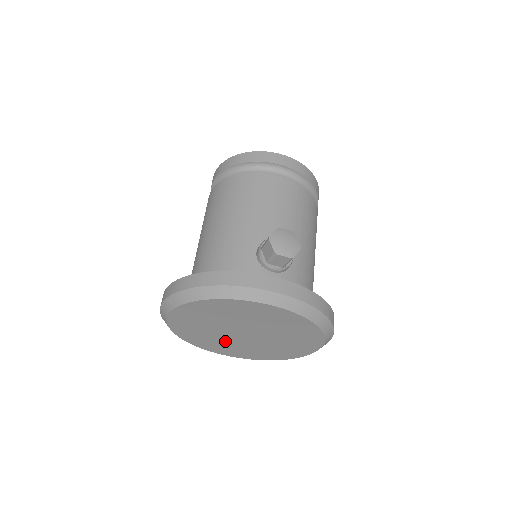
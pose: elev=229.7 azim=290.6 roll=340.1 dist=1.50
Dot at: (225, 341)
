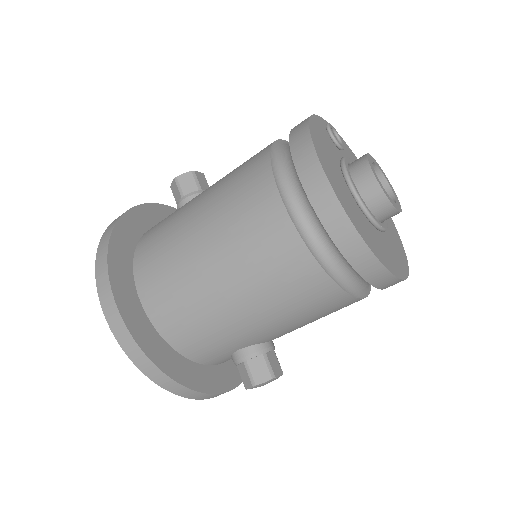
Dot at: occluded
